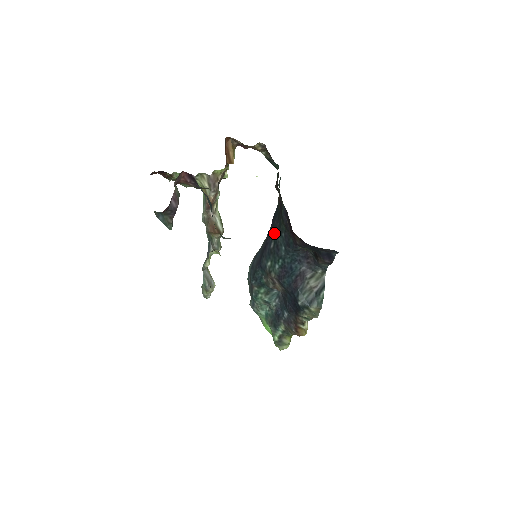
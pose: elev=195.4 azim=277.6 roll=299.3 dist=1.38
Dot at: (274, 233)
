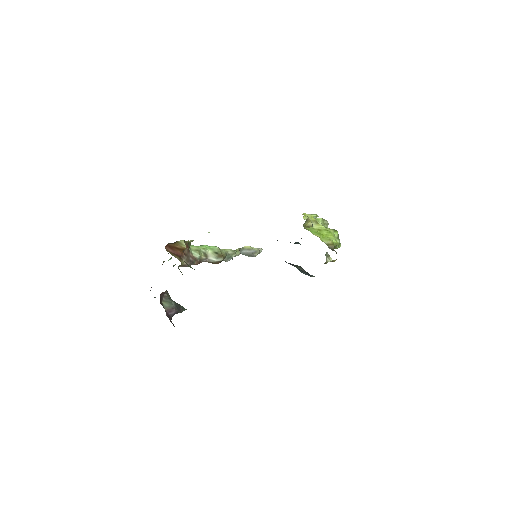
Dot at: occluded
